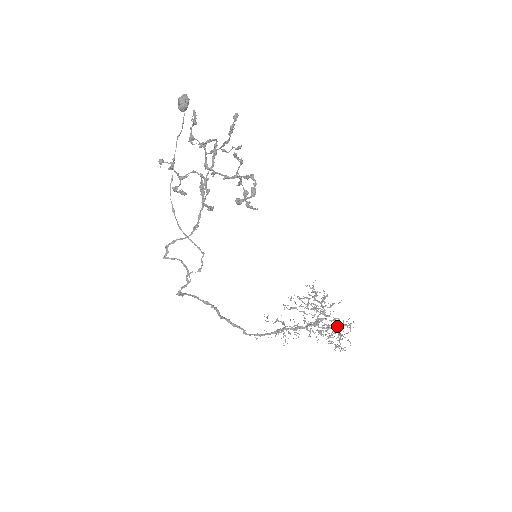
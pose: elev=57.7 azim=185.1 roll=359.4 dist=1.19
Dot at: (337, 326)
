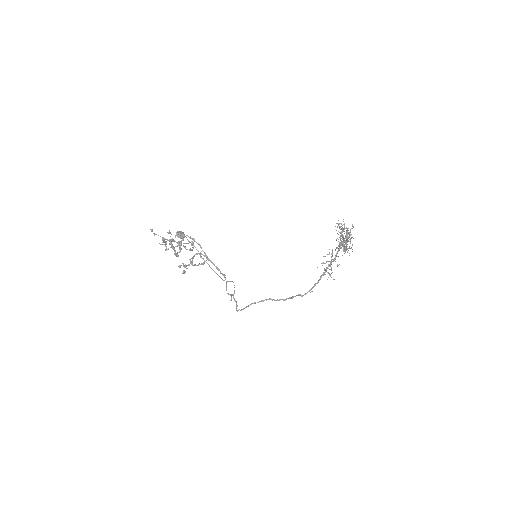
Dot at: (349, 236)
